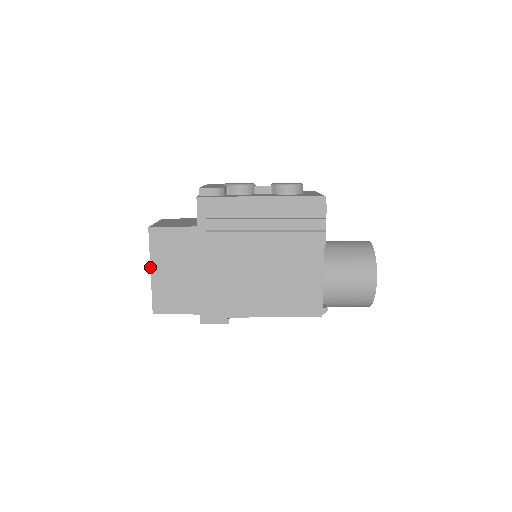
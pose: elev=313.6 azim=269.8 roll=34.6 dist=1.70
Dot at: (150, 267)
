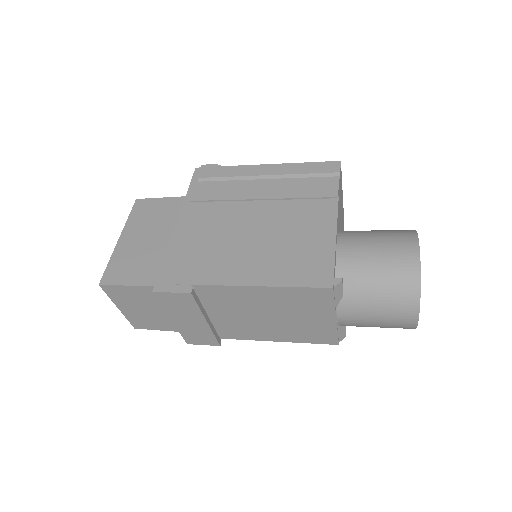
Dot at: (120, 235)
